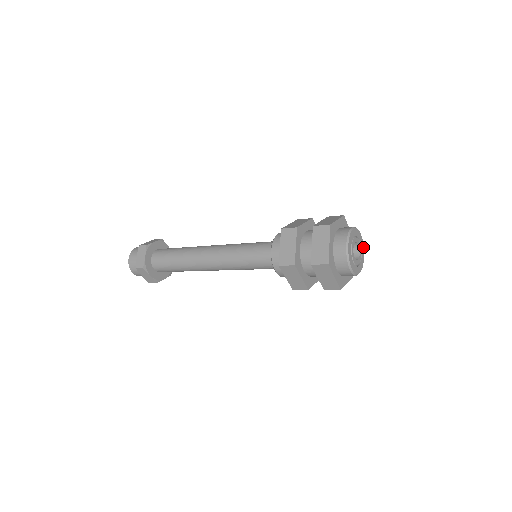
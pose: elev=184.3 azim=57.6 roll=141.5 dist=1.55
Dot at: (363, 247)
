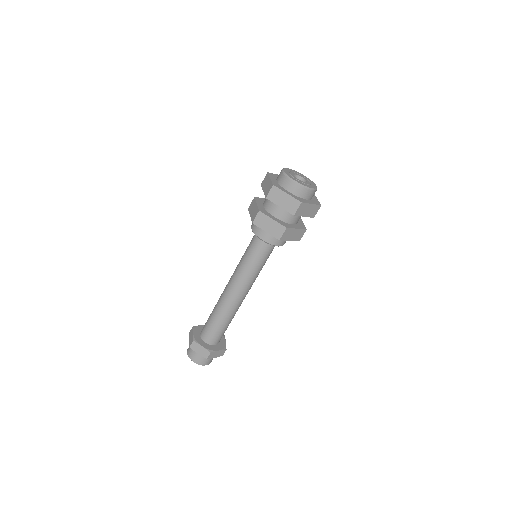
Dot at: (312, 182)
